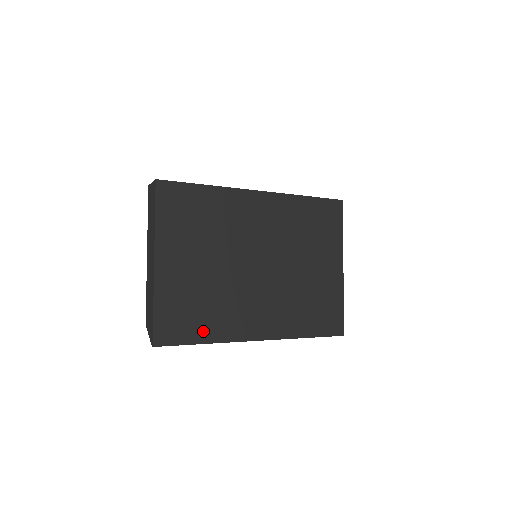
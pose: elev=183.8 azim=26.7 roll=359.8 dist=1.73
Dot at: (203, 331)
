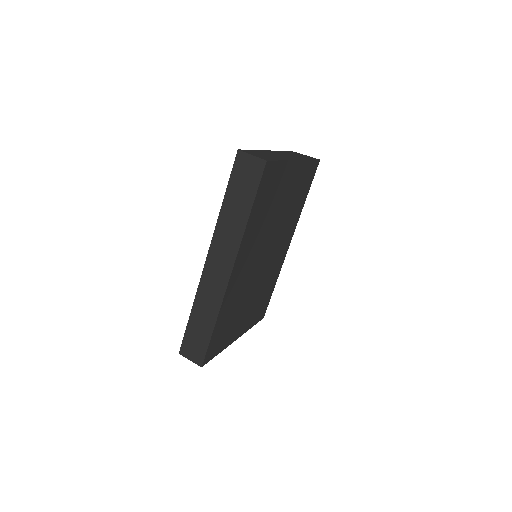
Dot at: (271, 289)
